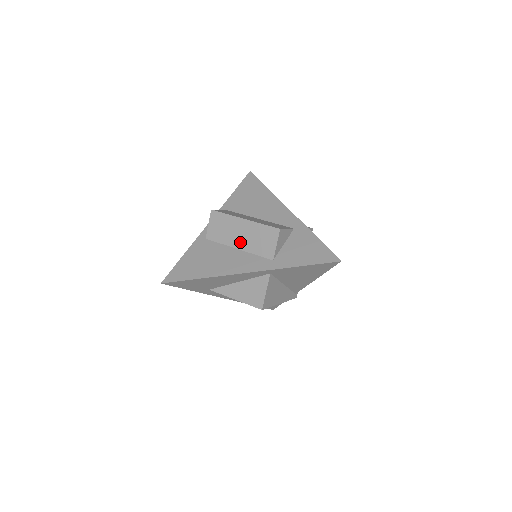
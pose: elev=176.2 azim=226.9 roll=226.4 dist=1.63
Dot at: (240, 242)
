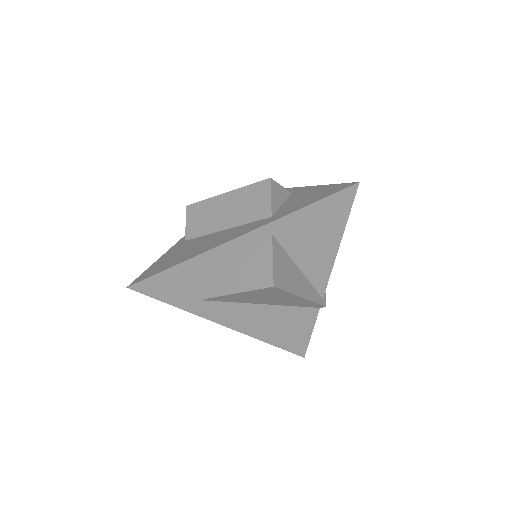
Dot at: (226, 220)
